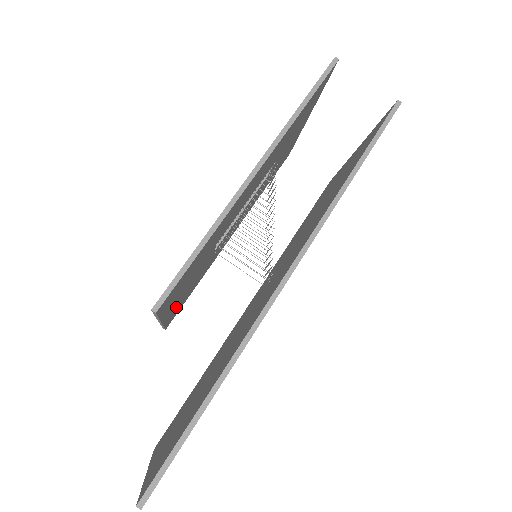
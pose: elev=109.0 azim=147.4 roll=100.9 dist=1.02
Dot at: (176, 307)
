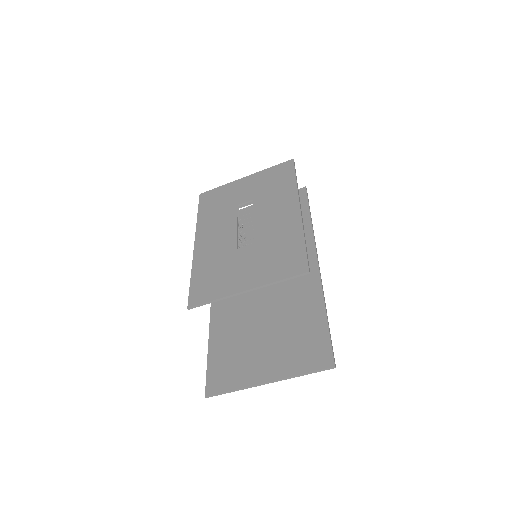
Dot at: (225, 287)
